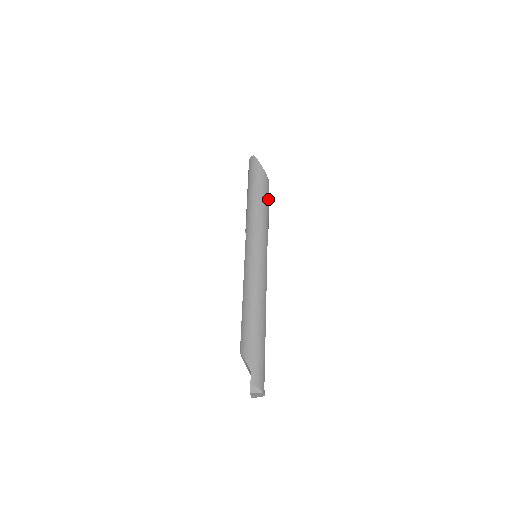
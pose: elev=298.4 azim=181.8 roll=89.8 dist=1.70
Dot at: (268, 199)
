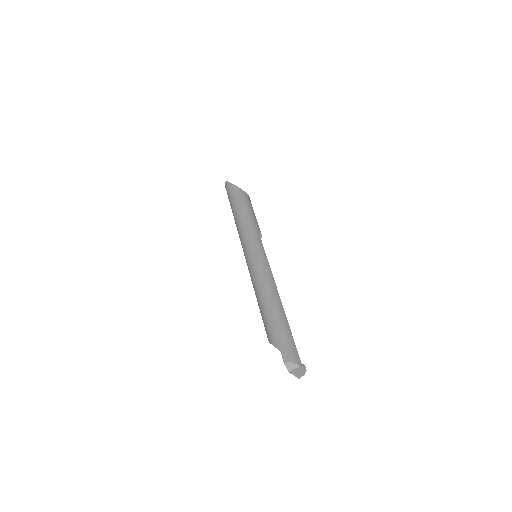
Dot at: (250, 207)
